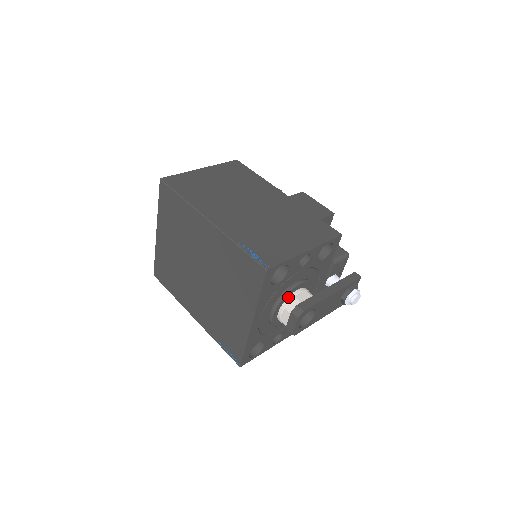
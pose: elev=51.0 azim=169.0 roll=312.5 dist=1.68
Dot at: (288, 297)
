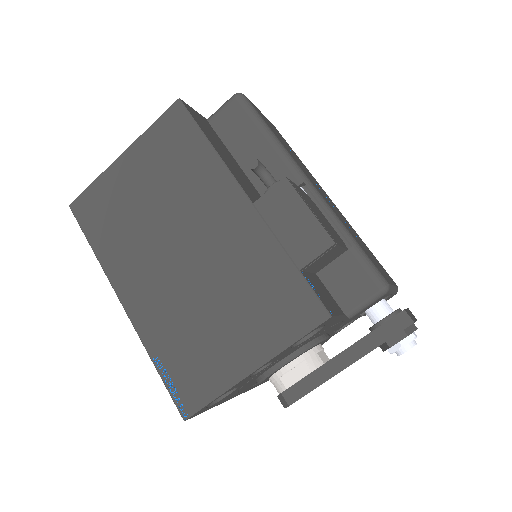
Dot at: (271, 375)
